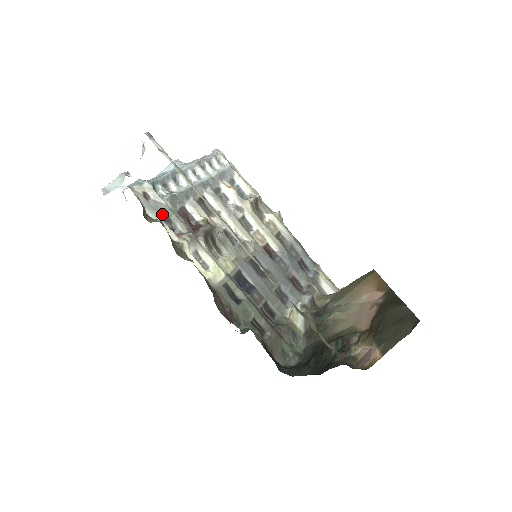
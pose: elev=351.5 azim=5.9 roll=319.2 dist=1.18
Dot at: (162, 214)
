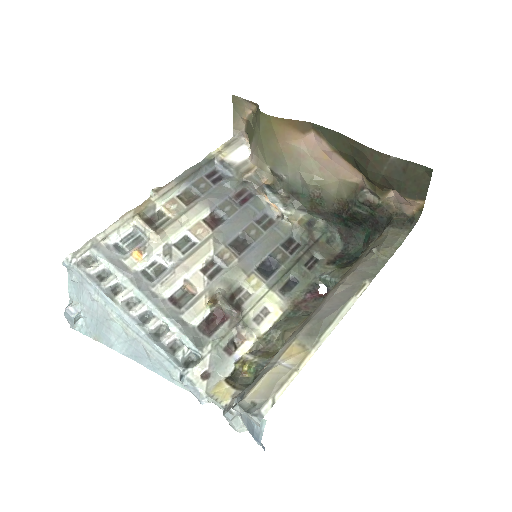
Dot at: (223, 357)
